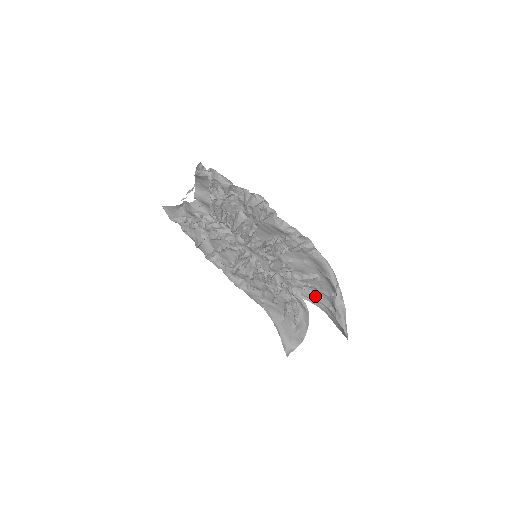
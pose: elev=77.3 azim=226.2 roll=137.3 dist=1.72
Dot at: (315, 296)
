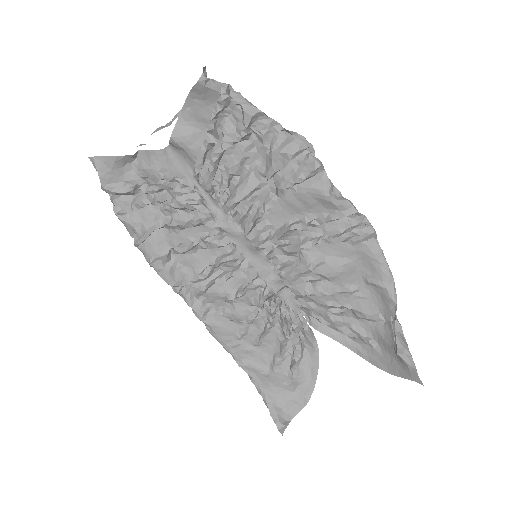
Dot at: (343, 324)
